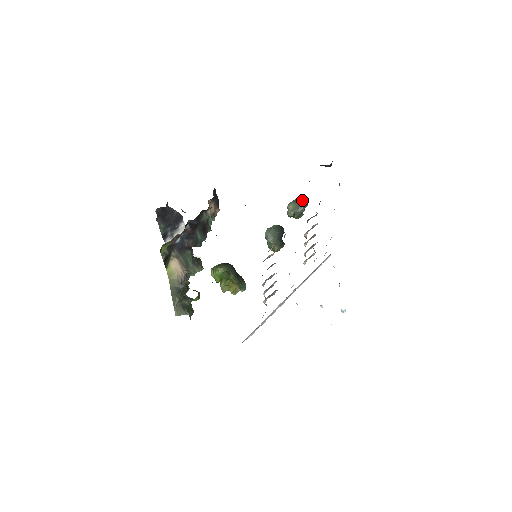
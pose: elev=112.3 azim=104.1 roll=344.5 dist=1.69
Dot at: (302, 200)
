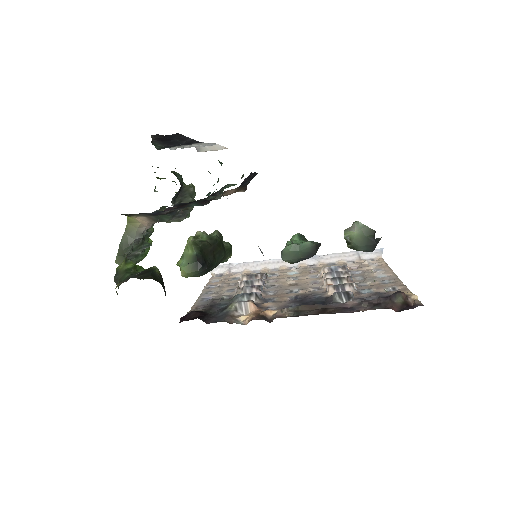
Dot at: (372, 243)
